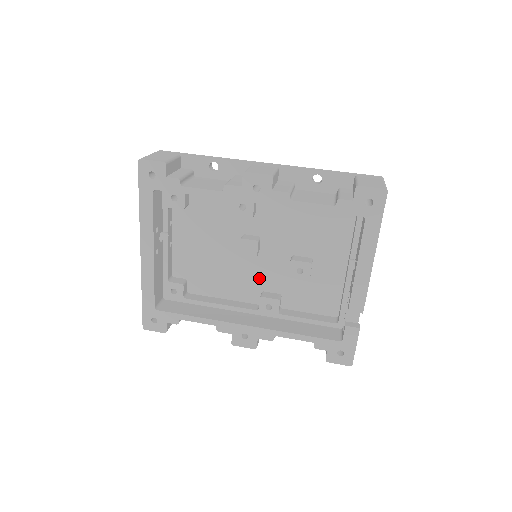
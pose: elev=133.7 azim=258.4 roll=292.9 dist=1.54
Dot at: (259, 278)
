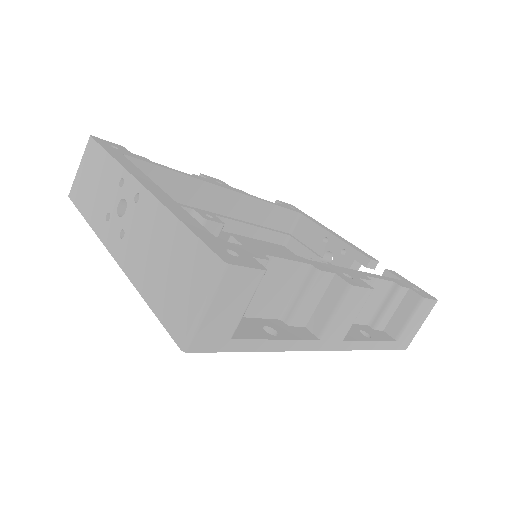
Dot at: occluded
